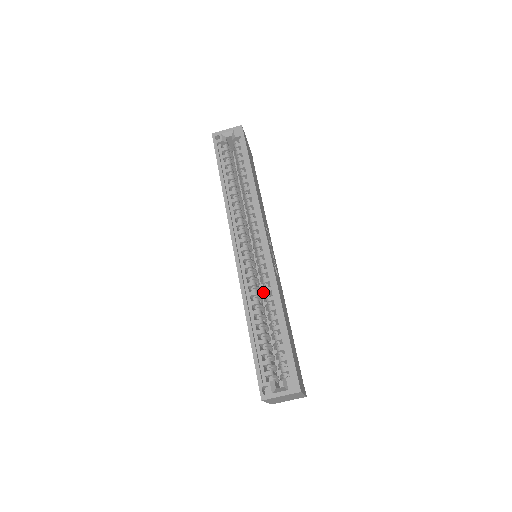
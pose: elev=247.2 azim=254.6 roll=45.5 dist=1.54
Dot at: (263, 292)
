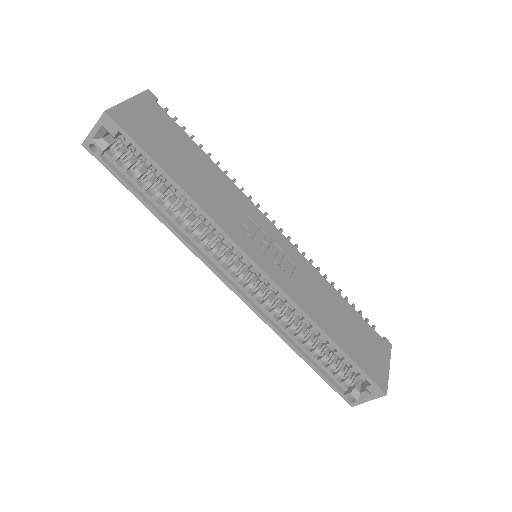
Dot at: occluded
